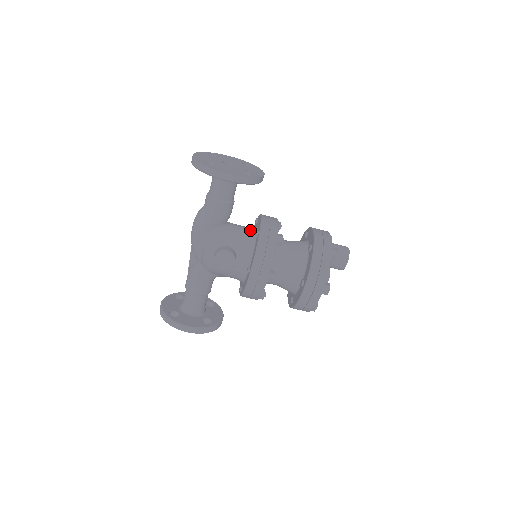
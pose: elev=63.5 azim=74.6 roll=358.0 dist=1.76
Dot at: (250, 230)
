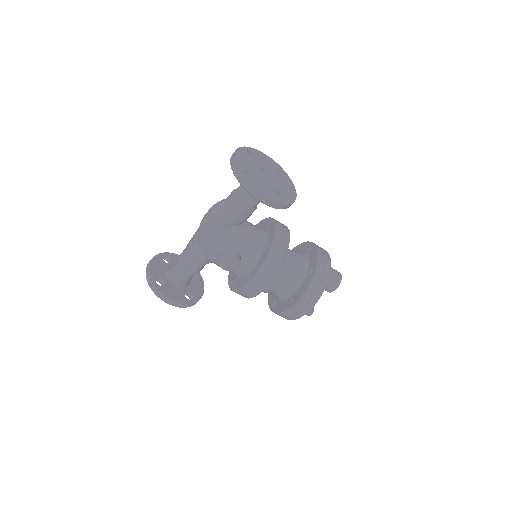
Dot at: (261, 236)
